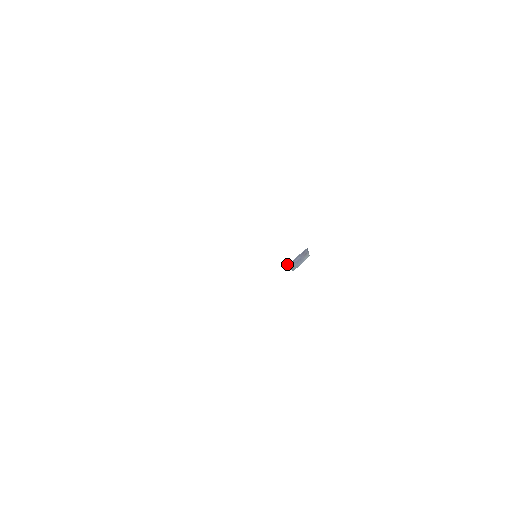
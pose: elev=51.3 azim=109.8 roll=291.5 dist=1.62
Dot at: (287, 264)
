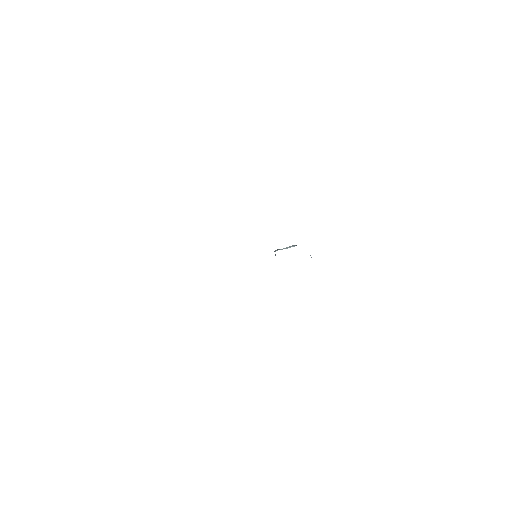
Dot at: occluded
